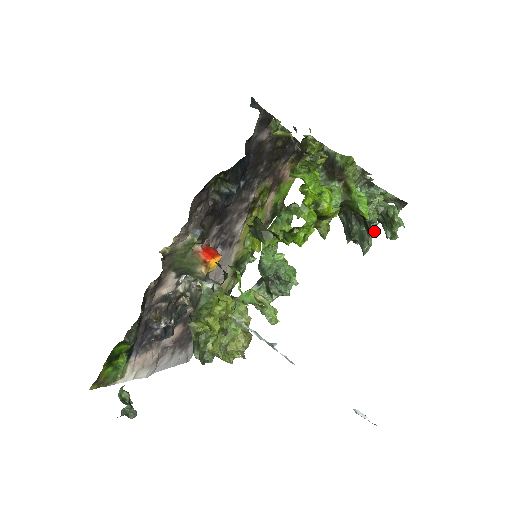
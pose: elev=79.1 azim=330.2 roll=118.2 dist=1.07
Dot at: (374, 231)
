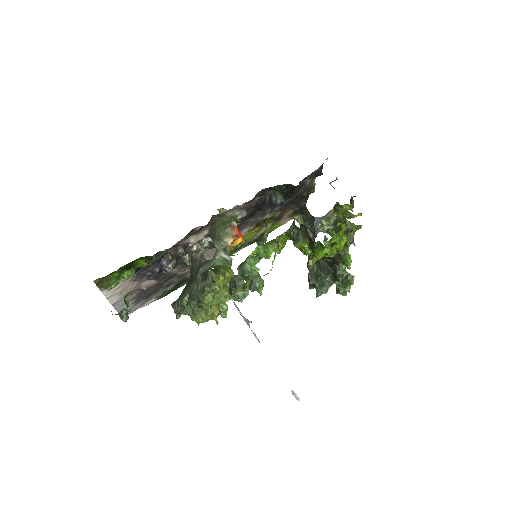
Dot at: (339, 282)
